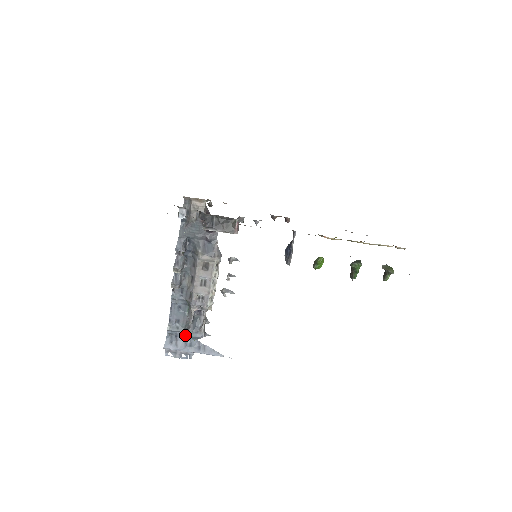
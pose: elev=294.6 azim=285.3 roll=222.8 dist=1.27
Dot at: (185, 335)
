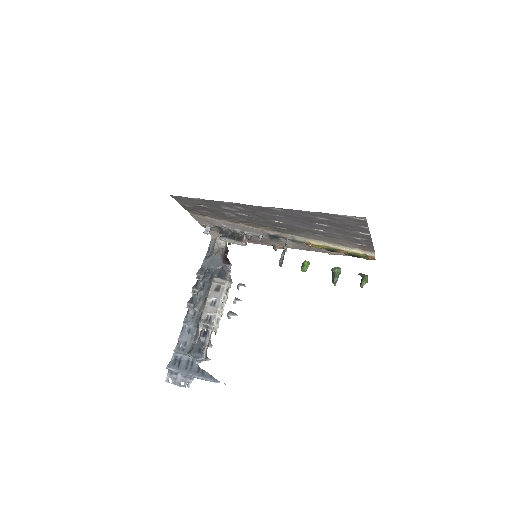
Dot at: (188, 354)
